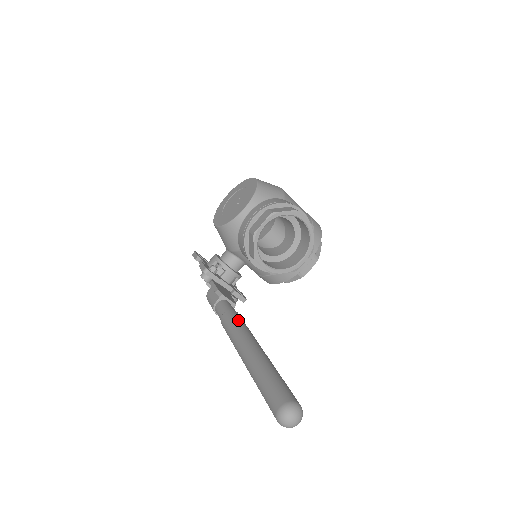
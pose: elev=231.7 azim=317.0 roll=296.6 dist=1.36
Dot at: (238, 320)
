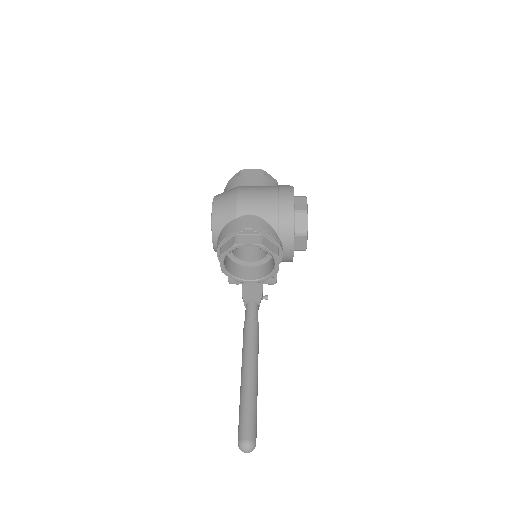
Dot at: (246, 336)
